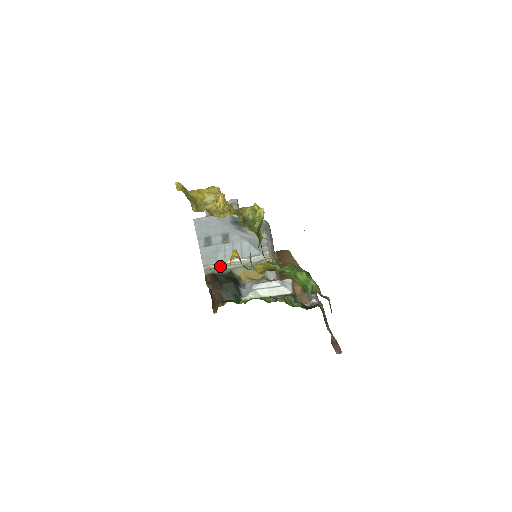
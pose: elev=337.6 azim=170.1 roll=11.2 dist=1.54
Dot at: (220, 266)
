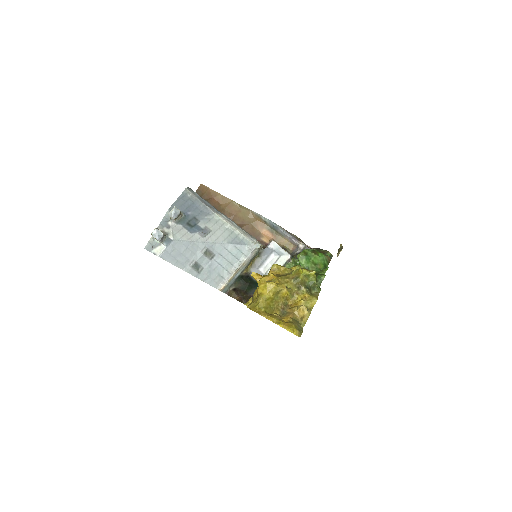
Dot at: (231, 280)
